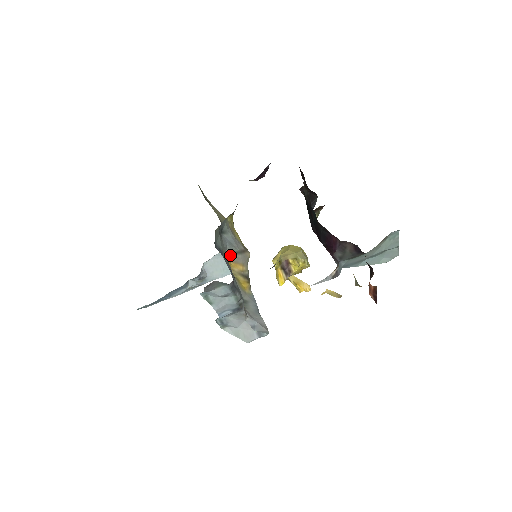
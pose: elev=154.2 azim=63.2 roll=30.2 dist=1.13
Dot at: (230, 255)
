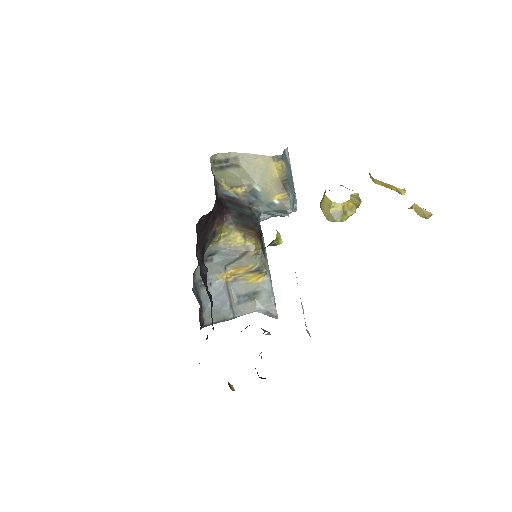
Dot at: (230, 264)
